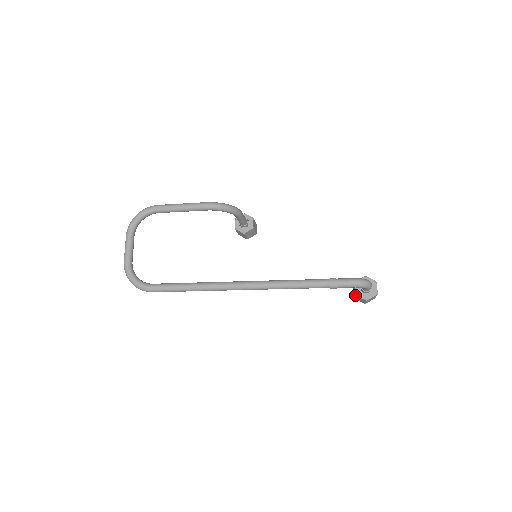
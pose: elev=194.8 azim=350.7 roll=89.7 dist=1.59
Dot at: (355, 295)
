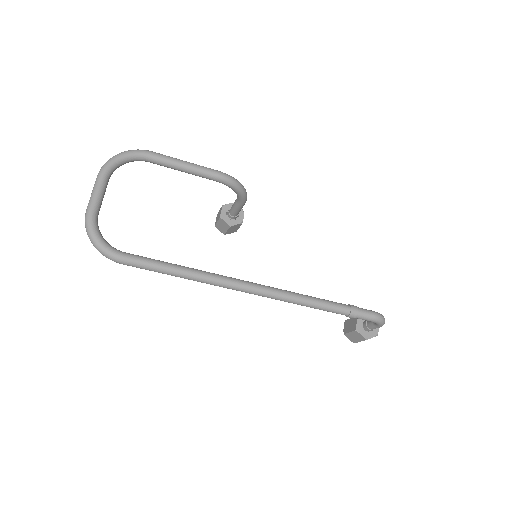
Dot at: (355, 331)
